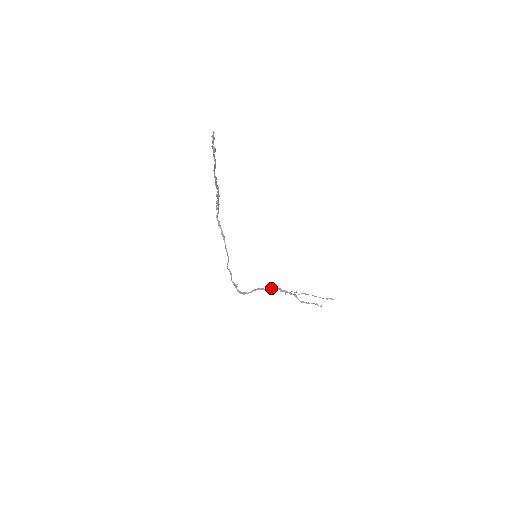
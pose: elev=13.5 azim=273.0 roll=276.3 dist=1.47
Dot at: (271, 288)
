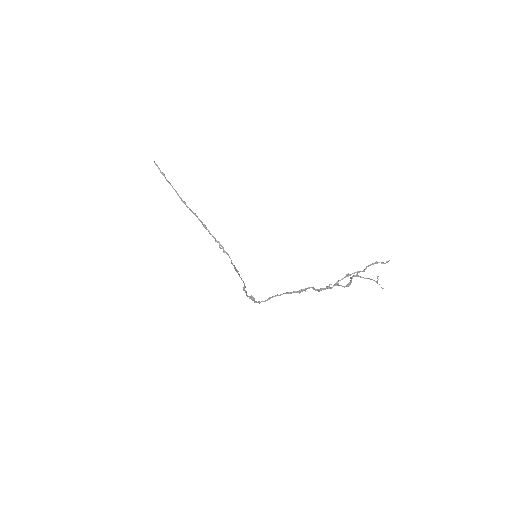
Dot at: (300, 290)
